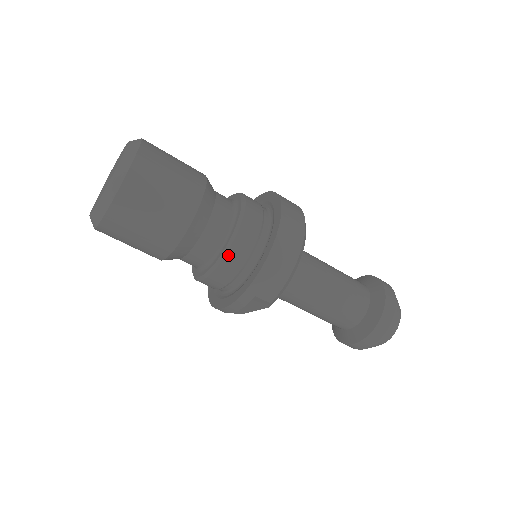
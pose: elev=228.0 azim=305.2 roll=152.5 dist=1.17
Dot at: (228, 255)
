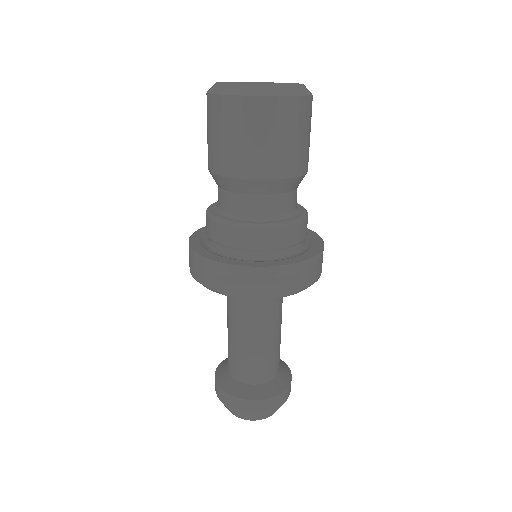
Dot at: (299, 224)
